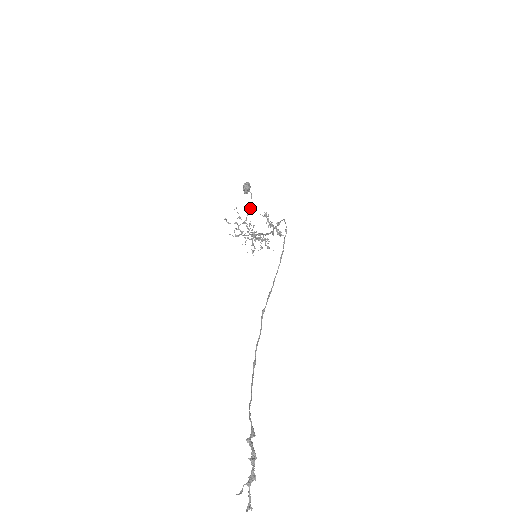
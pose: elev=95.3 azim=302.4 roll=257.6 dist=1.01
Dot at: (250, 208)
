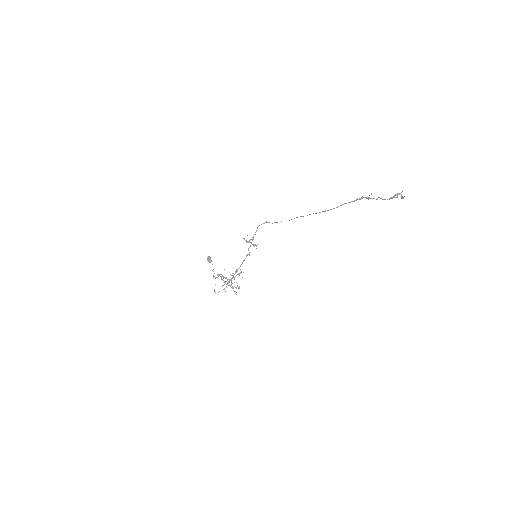
Dot at: occluded
